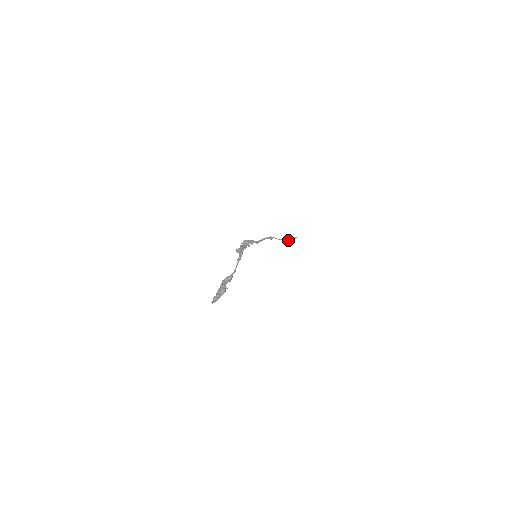
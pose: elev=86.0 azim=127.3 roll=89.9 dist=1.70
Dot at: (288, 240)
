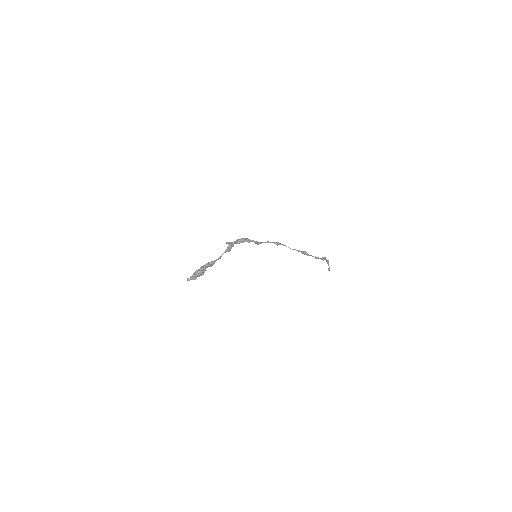
Dot at: (305, 252)
